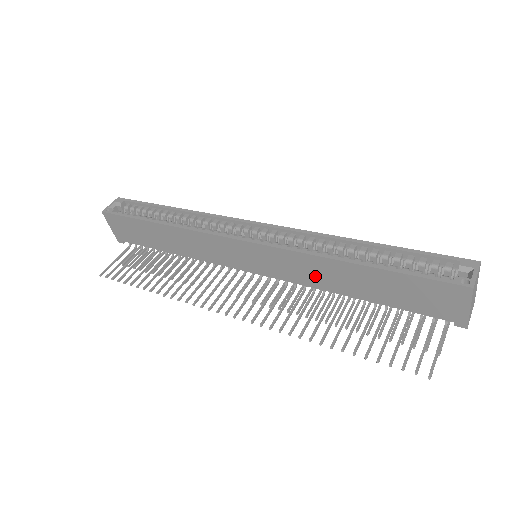
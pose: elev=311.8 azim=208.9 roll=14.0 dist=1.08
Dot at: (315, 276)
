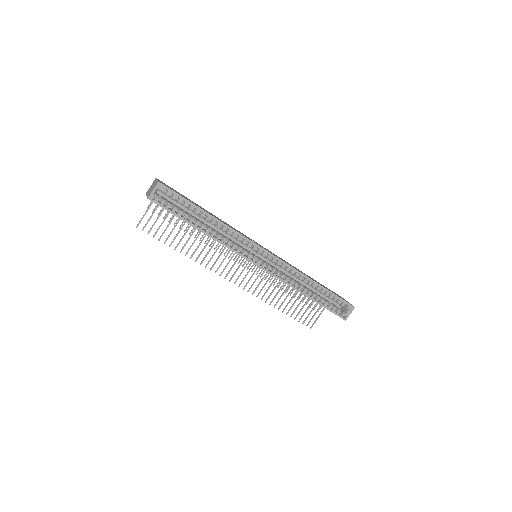
Dot at: occluded
